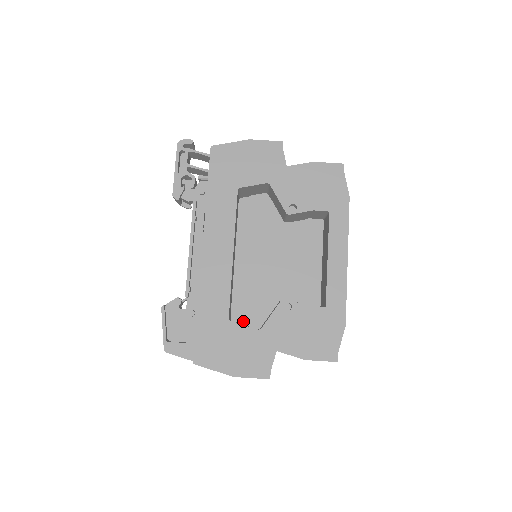
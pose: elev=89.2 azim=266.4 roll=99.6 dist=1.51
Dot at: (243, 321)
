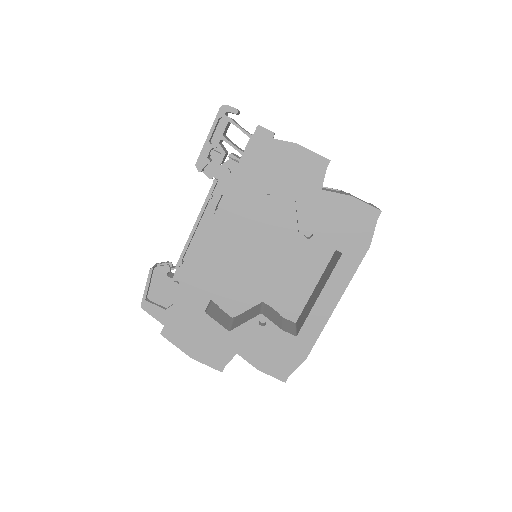
Dot at: (221, 306)
